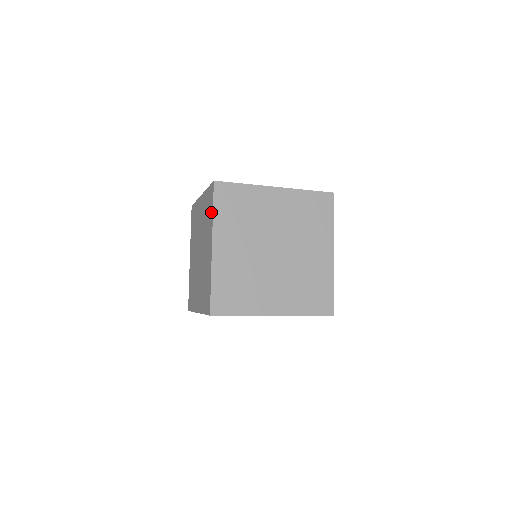
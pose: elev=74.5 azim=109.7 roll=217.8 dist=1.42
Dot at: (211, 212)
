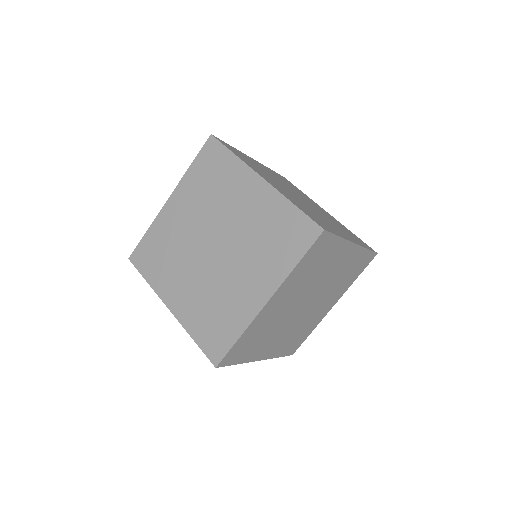
Dot at: occluded
